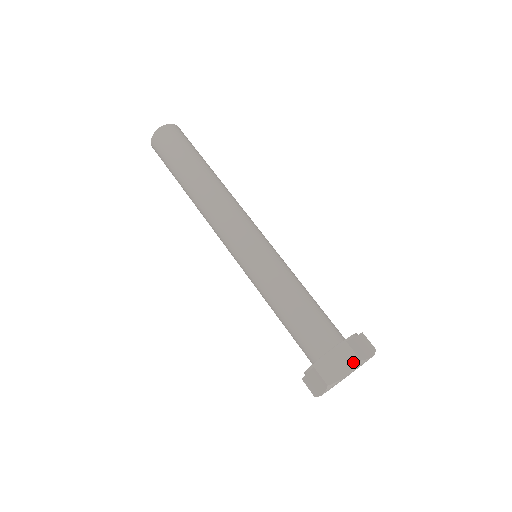
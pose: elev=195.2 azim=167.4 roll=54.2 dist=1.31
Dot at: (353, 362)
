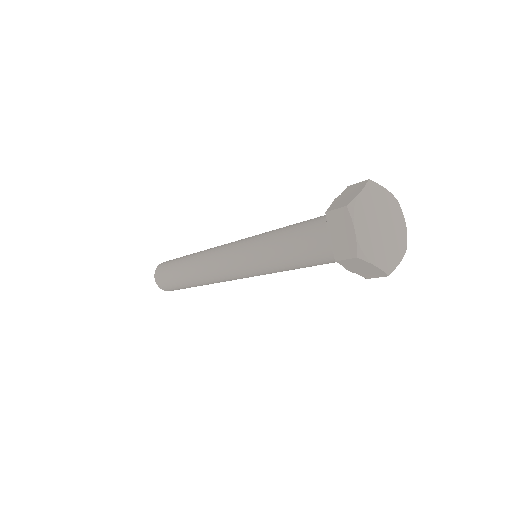
Dot at: (362, 184)
